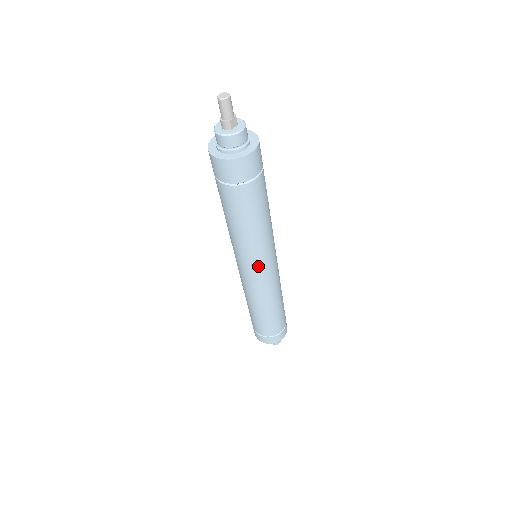
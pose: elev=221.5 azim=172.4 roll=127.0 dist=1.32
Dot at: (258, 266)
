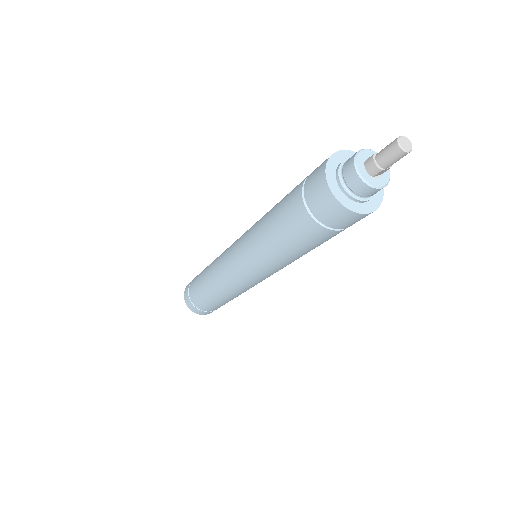
Dot at: (254, 274)
